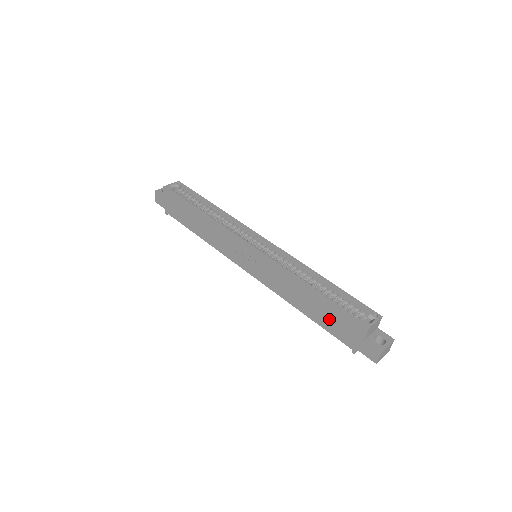
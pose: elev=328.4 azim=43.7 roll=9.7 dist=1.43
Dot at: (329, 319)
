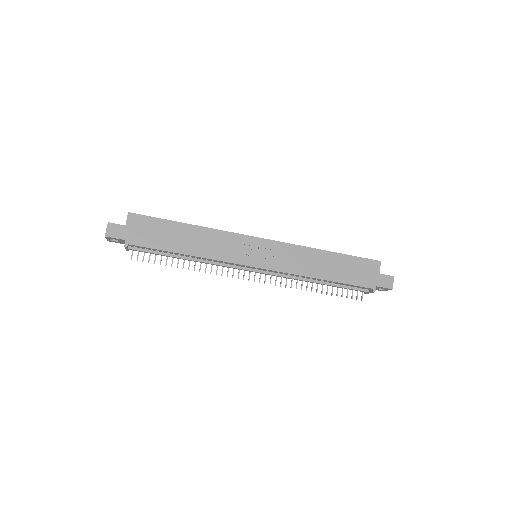
Dot at: (349, 271)
